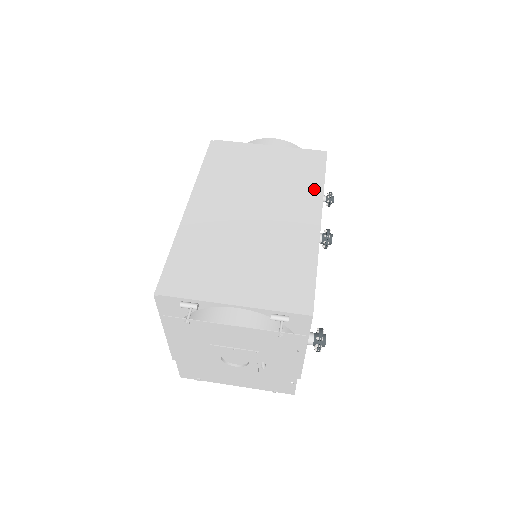
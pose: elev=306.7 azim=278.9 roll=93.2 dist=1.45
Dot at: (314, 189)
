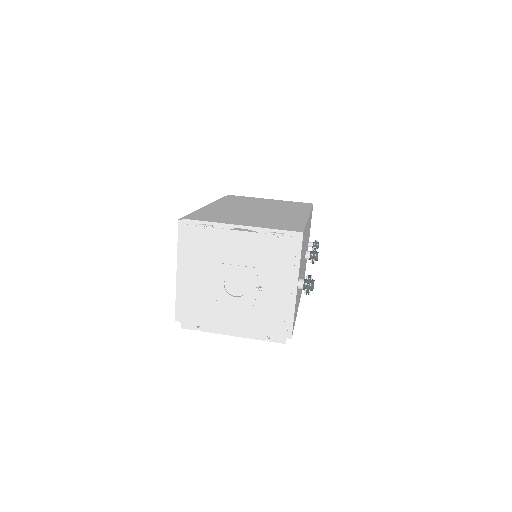
Dot at: (303, 209)
